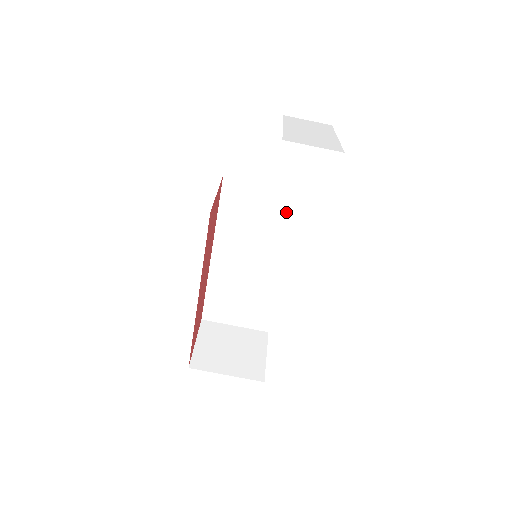
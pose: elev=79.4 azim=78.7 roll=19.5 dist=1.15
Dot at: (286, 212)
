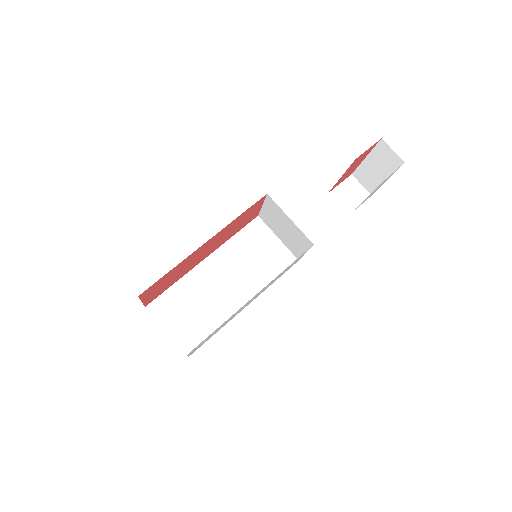
Dot at: (277, 265)
